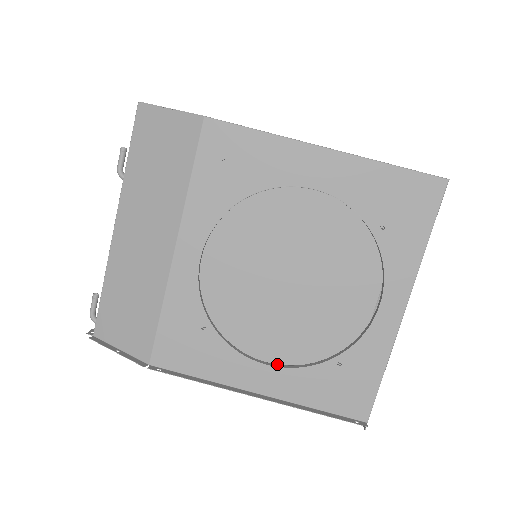
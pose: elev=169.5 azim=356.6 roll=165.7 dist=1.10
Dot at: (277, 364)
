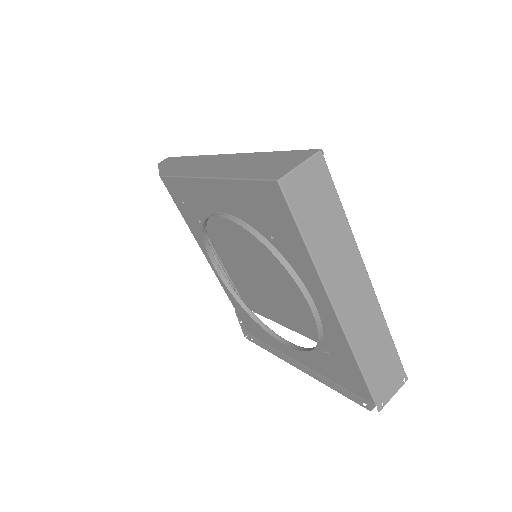
Dot at: occluded
